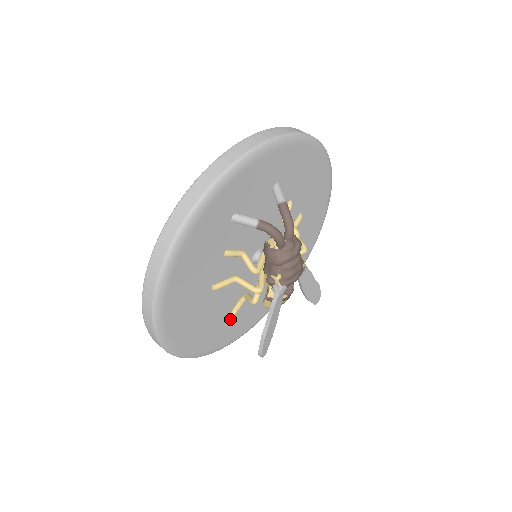
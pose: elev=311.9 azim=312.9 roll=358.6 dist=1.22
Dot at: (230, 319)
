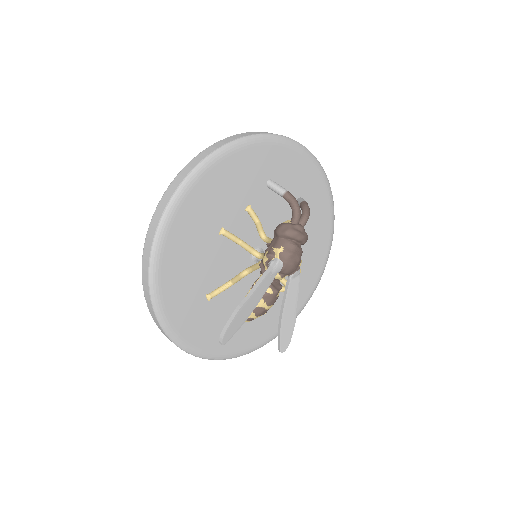
Dot at: (203, 303)
